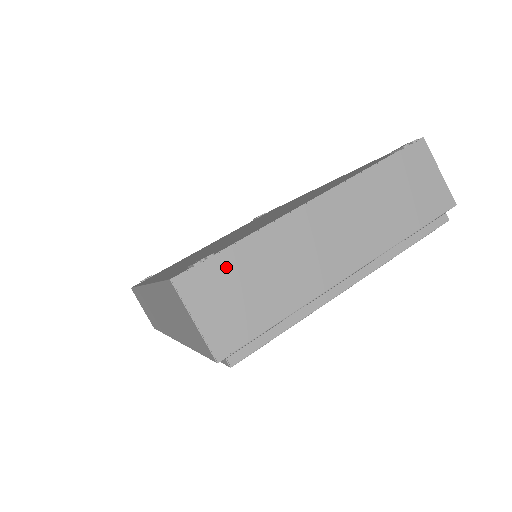
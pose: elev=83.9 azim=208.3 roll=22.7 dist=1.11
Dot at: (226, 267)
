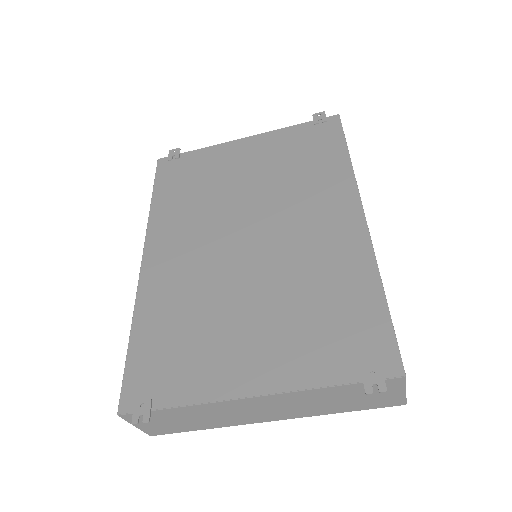
Dot at: (162, 414)
